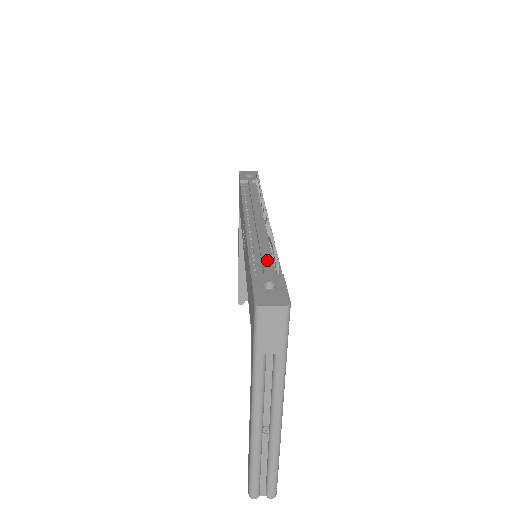
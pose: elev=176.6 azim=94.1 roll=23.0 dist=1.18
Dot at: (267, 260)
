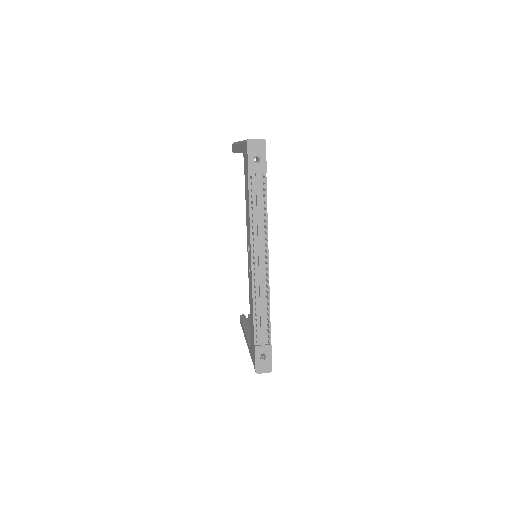
Dot at: (264, 330)
